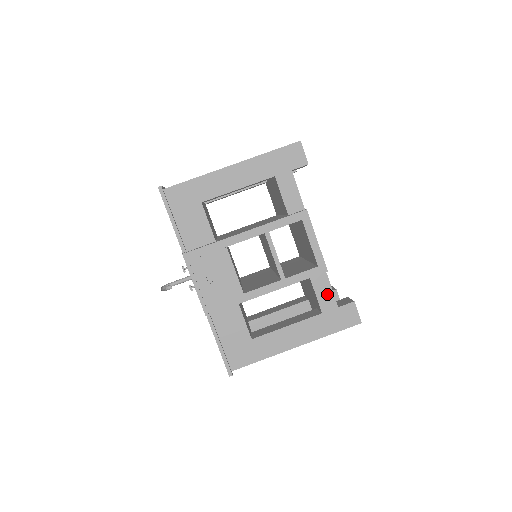
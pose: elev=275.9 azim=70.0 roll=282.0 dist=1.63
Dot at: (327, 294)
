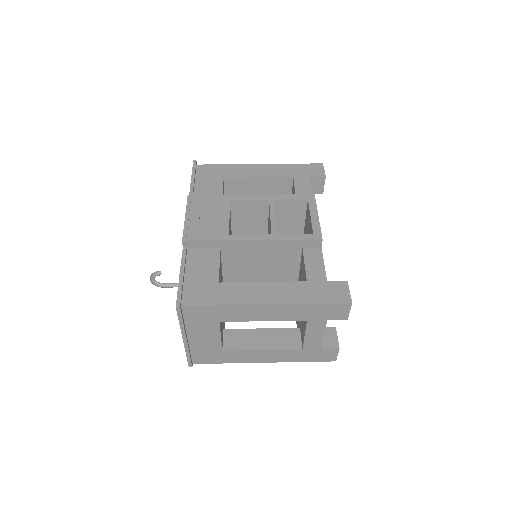
Dot at: (317, 266)
